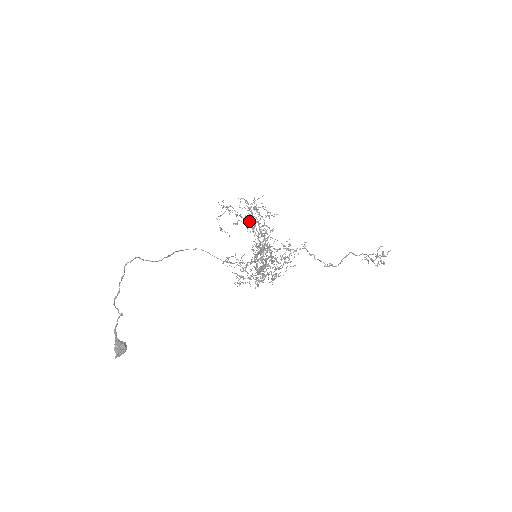
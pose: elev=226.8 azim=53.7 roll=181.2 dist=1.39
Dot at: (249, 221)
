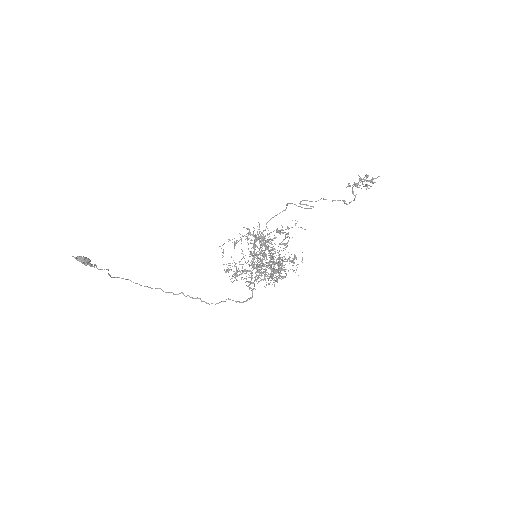
Dot at: occluded
